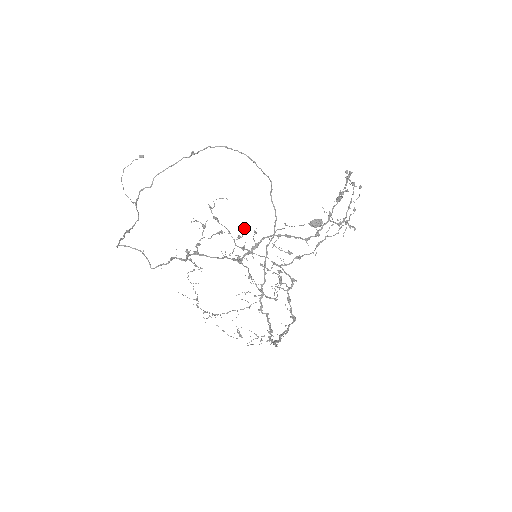
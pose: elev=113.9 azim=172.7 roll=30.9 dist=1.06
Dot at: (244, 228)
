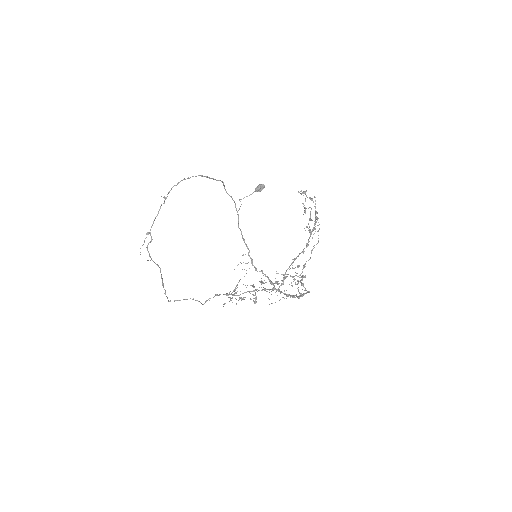
Dot at: occluded
